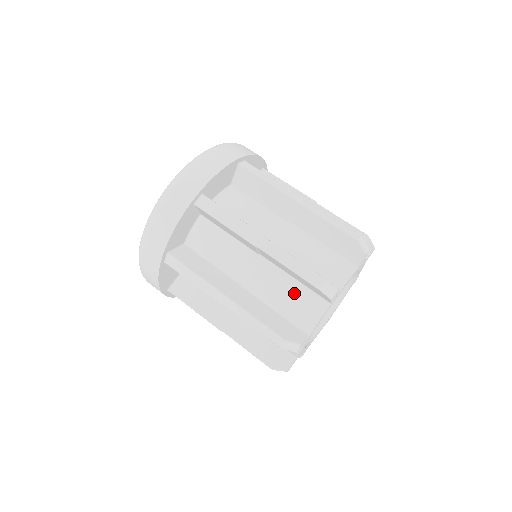
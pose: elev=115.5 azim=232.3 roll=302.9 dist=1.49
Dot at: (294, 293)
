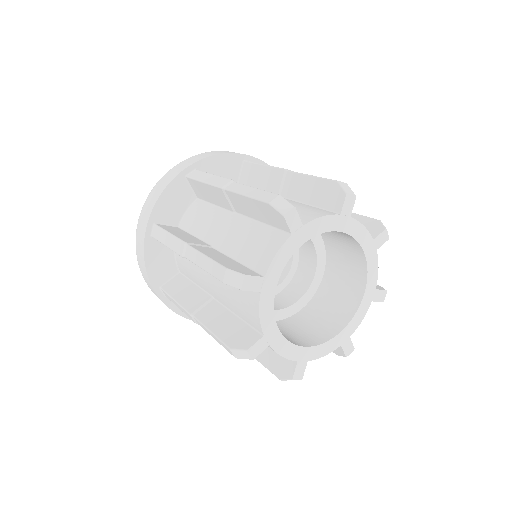
Dot at: (302, 206)
